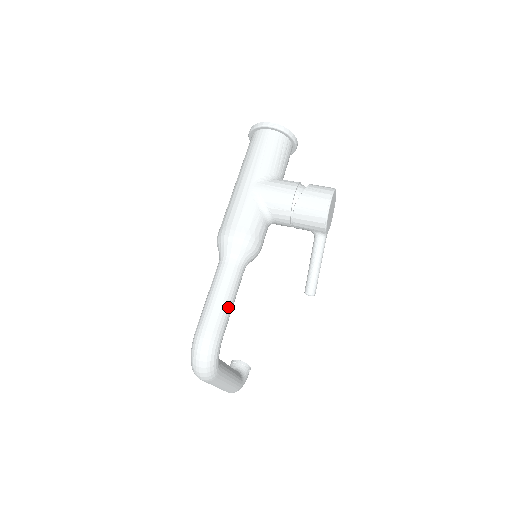
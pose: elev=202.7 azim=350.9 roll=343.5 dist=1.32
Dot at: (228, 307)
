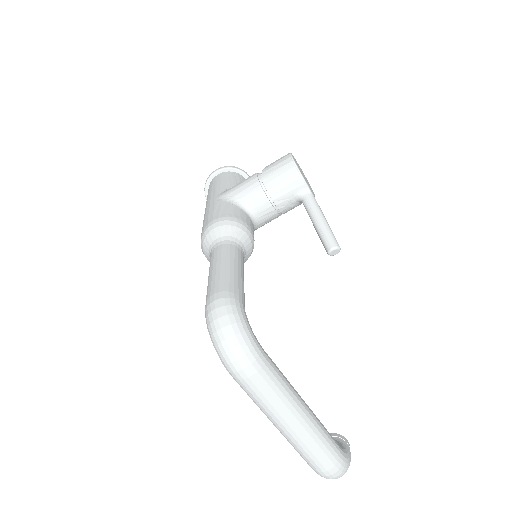
Dot at: (234, 272)
